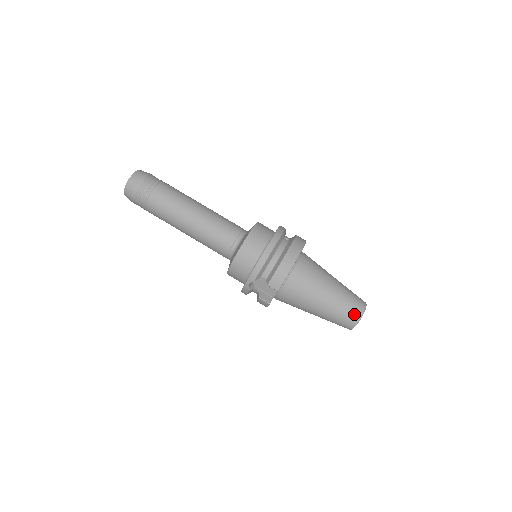
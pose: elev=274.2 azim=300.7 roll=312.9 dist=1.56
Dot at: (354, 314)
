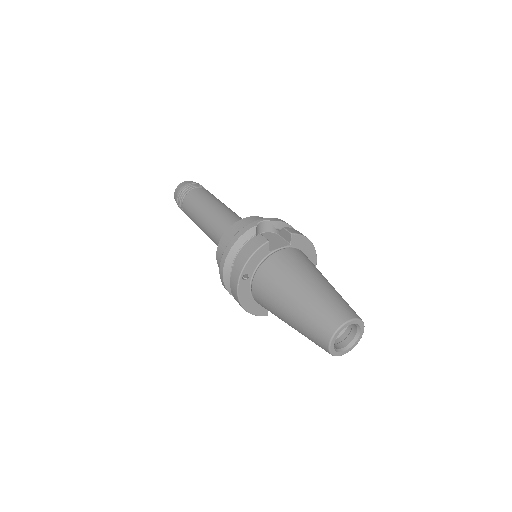
Dot at: (354, 311)
